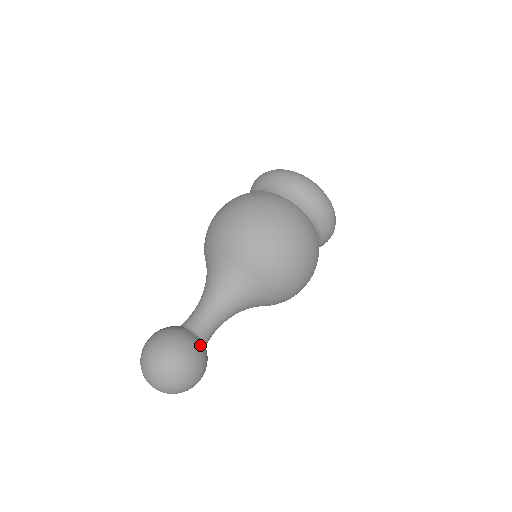
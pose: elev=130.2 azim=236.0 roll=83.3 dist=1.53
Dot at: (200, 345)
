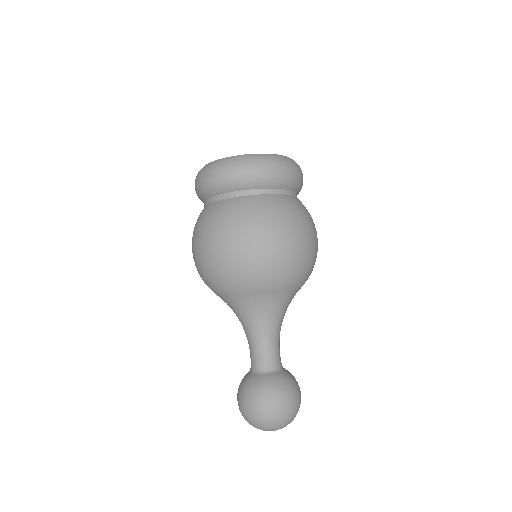
Dot at: (287, 376)
